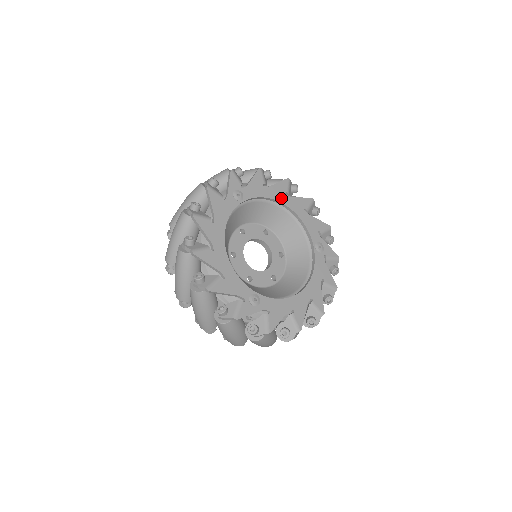
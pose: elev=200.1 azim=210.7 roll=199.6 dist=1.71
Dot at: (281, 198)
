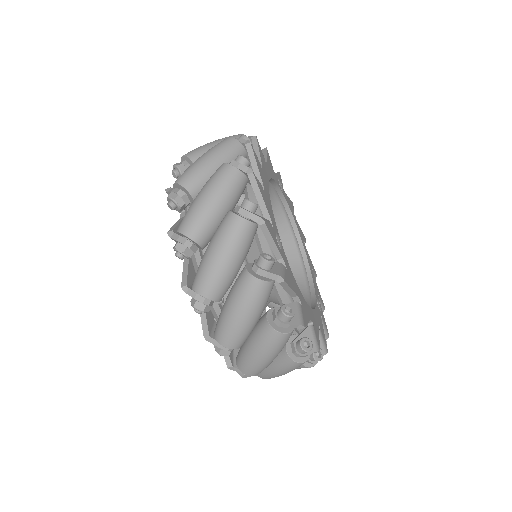
Dot at: (301, 237)
